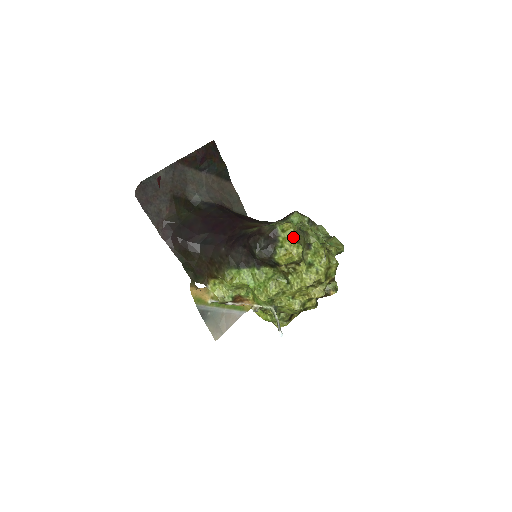
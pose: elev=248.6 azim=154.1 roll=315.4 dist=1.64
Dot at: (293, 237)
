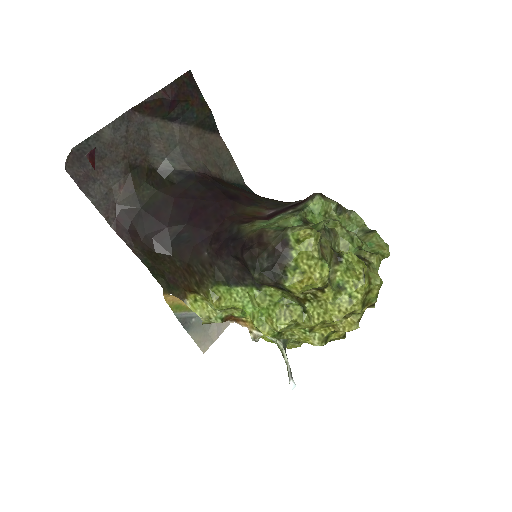
Dot at: (314, 250)
